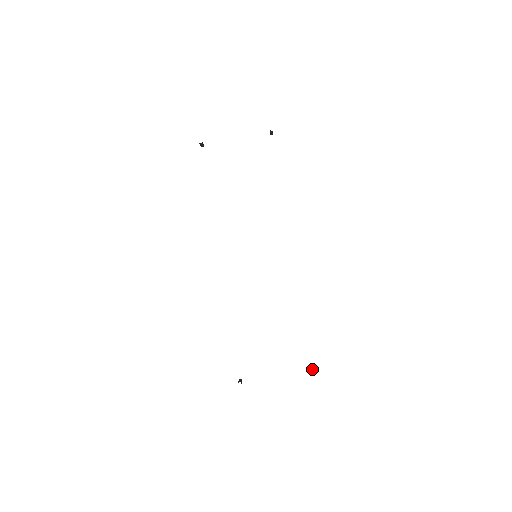
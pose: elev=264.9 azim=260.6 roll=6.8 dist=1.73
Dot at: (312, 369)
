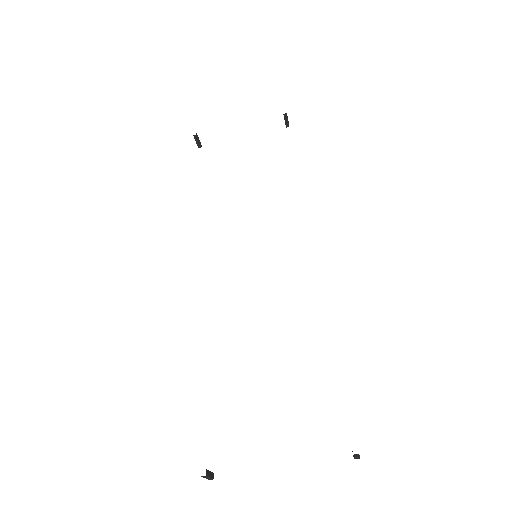
Dot at: occluded
